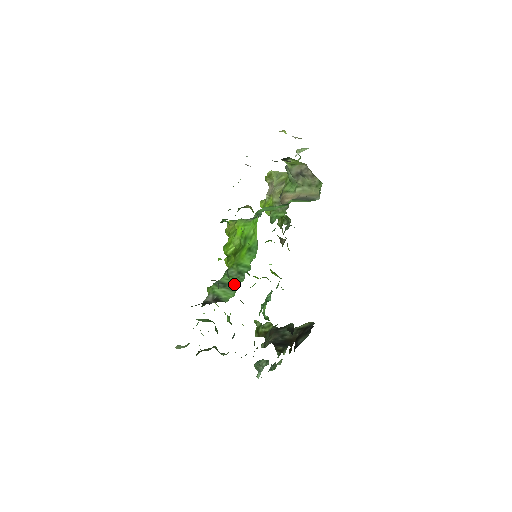
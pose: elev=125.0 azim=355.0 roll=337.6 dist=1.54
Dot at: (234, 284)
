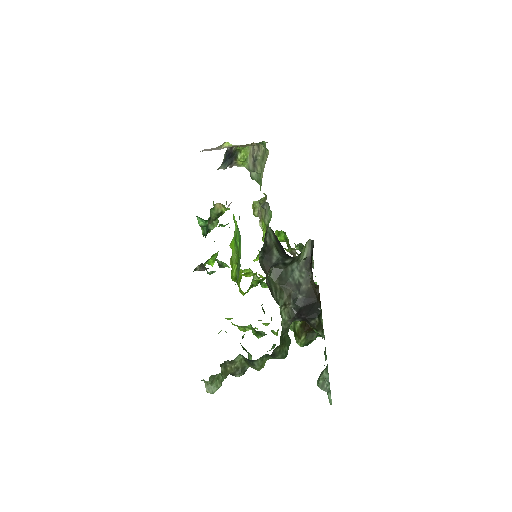
Dot at: occluded
